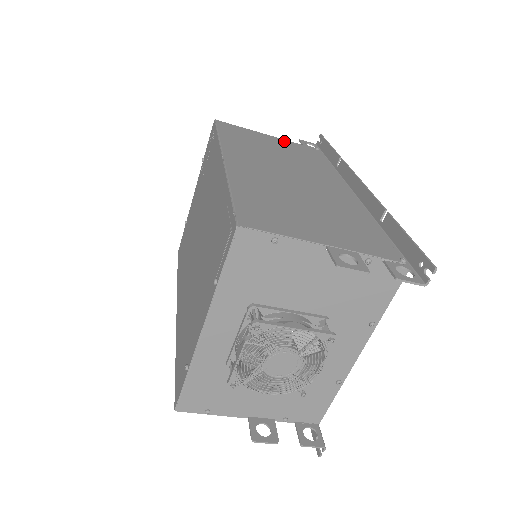
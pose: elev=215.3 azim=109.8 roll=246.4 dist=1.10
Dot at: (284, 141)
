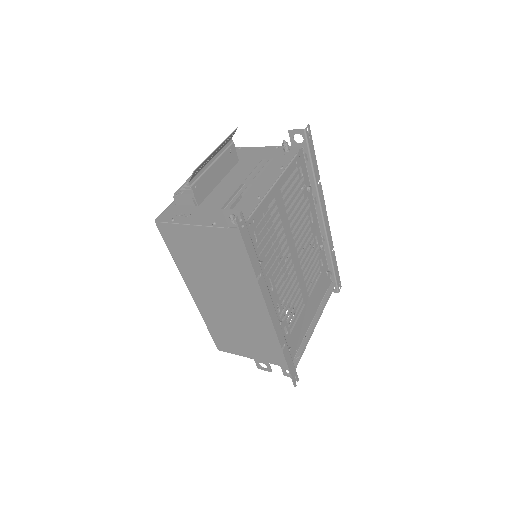
Dot at: (211, 232)
